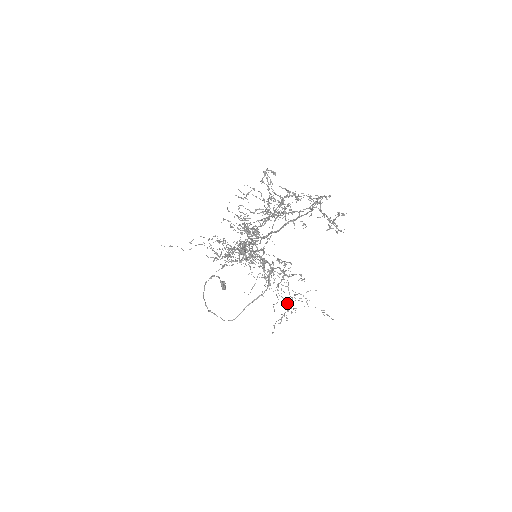
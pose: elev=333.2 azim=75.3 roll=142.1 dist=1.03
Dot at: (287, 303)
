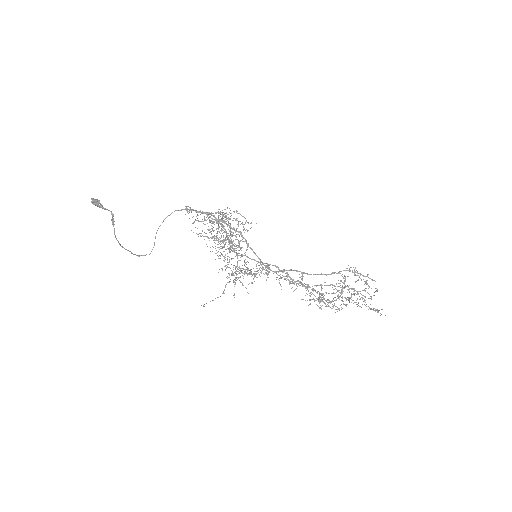
Dot at: (236, 239)
